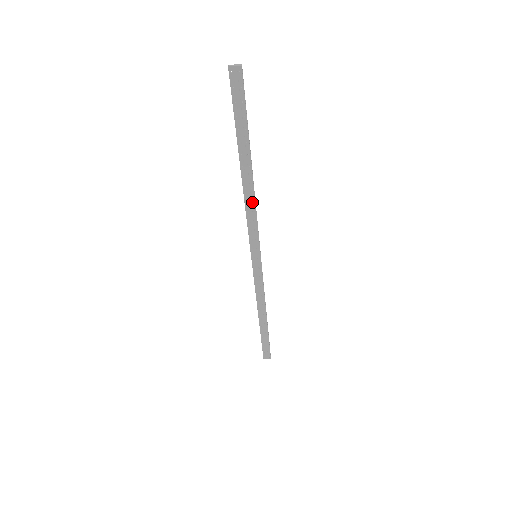
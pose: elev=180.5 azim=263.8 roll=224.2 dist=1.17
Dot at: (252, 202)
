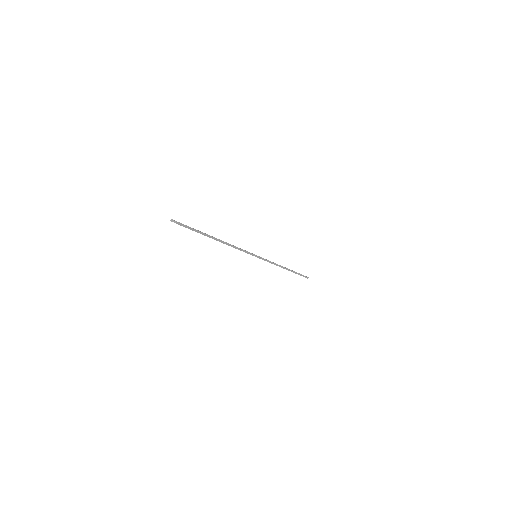
Dot at: occluded
